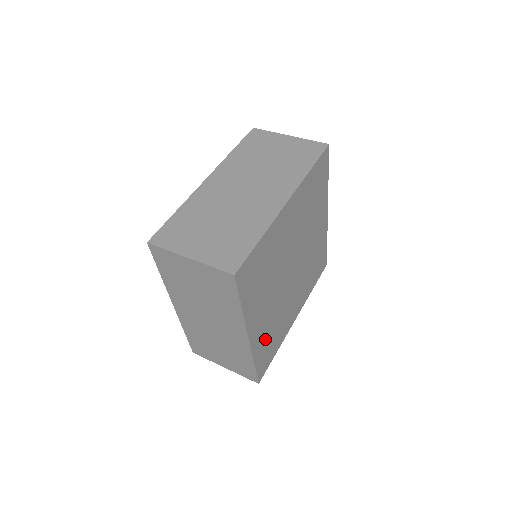
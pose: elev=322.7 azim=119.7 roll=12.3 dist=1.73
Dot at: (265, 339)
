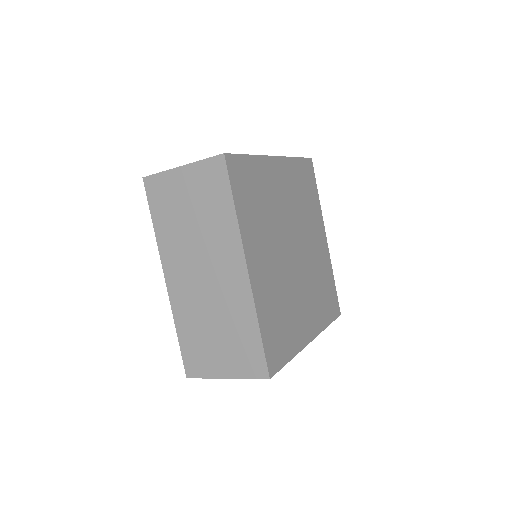
Dot at: (271, 308)
